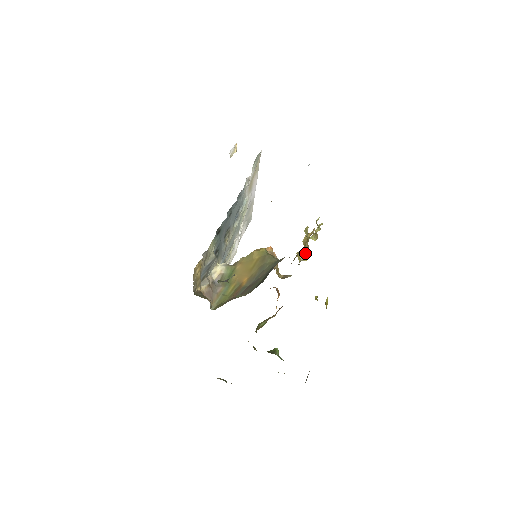
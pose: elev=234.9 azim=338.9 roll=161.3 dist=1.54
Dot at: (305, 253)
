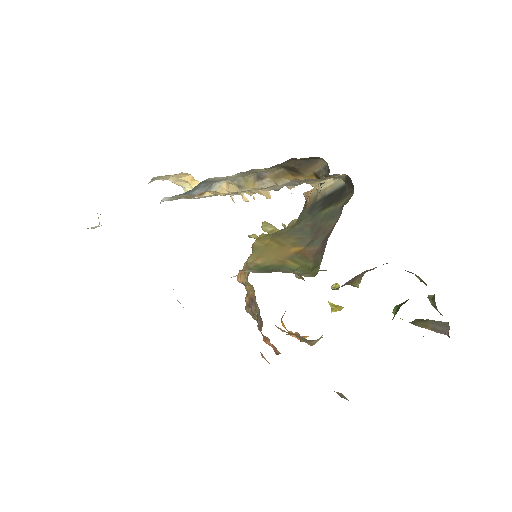
Dot at: occluded
